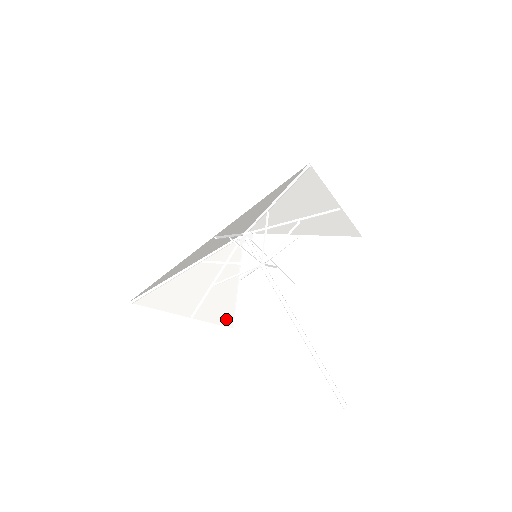
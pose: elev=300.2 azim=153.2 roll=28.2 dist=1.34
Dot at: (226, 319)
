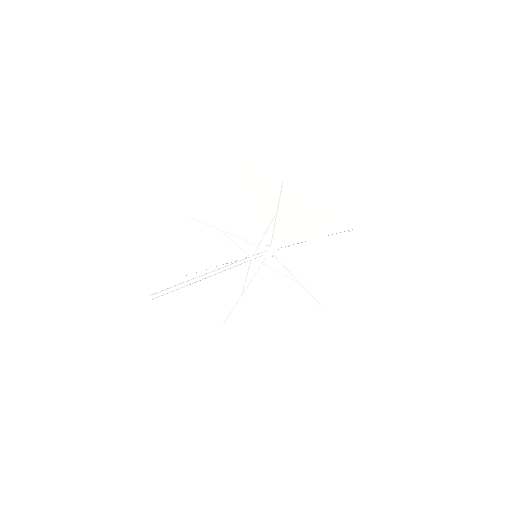
Dot at: (180, 267)
